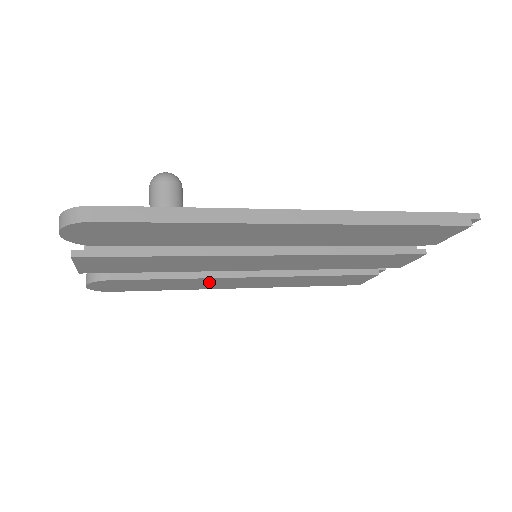
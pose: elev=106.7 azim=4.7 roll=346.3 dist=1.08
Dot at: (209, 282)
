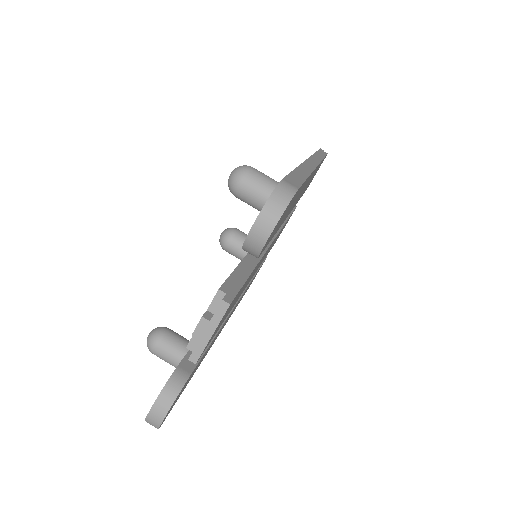
Dot at: occluded
